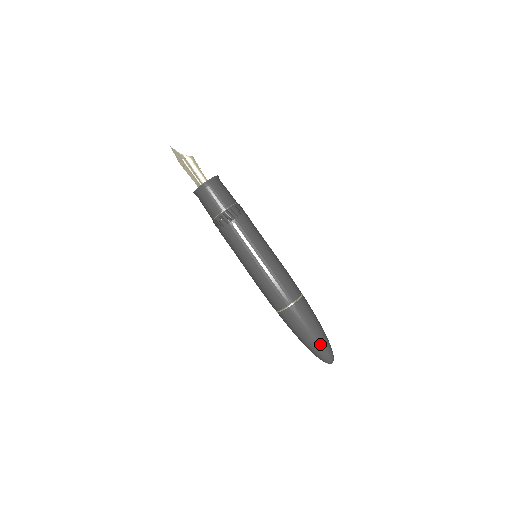
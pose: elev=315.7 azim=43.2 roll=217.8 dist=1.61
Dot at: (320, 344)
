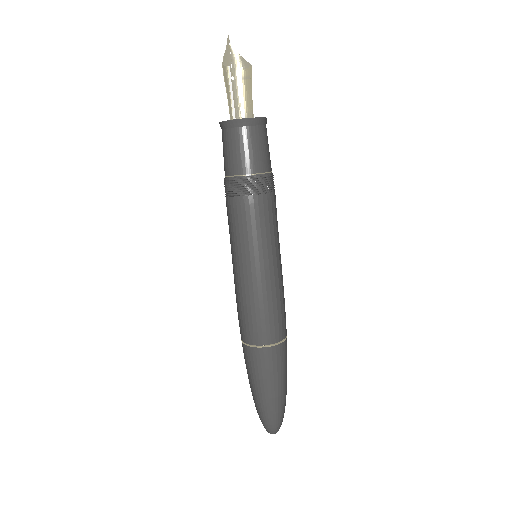
Dot at: (265, 409)
